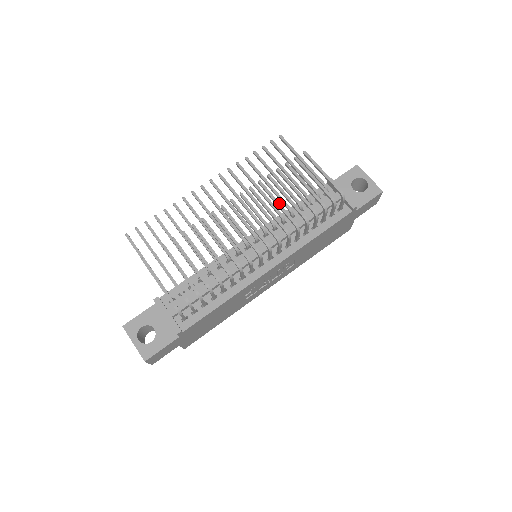
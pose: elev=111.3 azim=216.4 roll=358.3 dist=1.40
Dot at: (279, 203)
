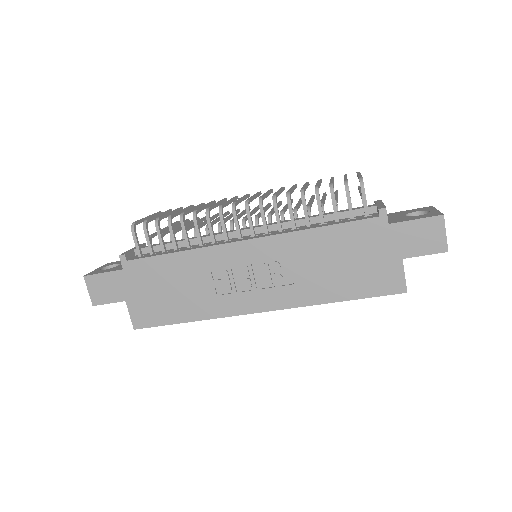
Dot at: (293, 188)
